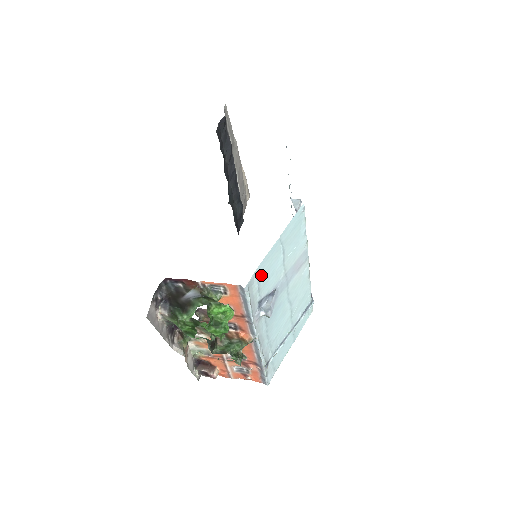
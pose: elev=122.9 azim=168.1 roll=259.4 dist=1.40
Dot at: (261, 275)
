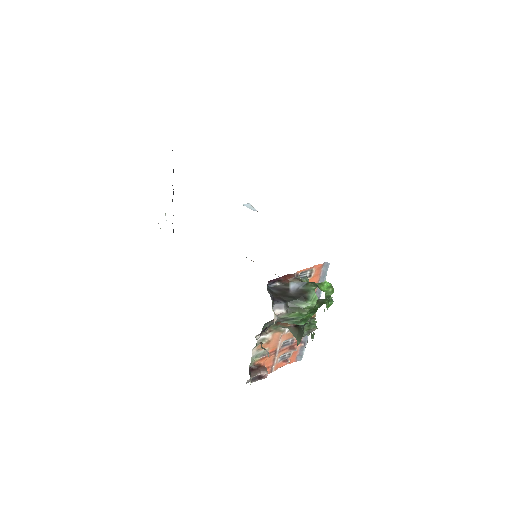
Dot at: occluded
